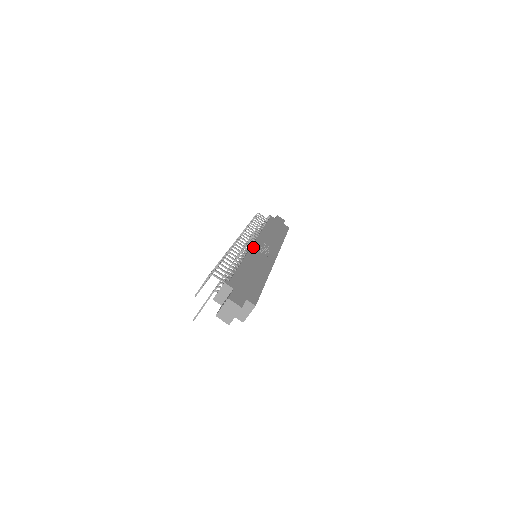
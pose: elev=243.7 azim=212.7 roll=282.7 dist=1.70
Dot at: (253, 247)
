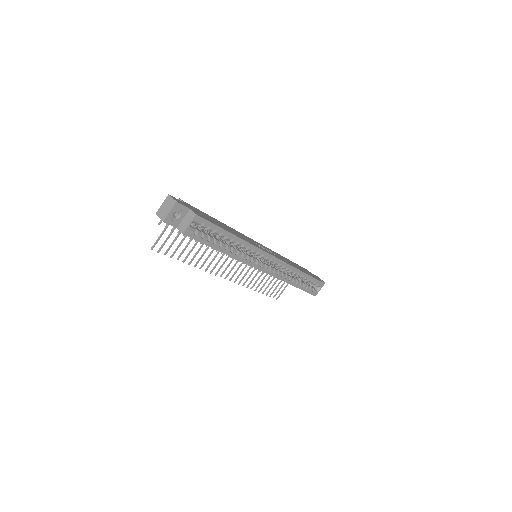
Dot at: (250, 238)
